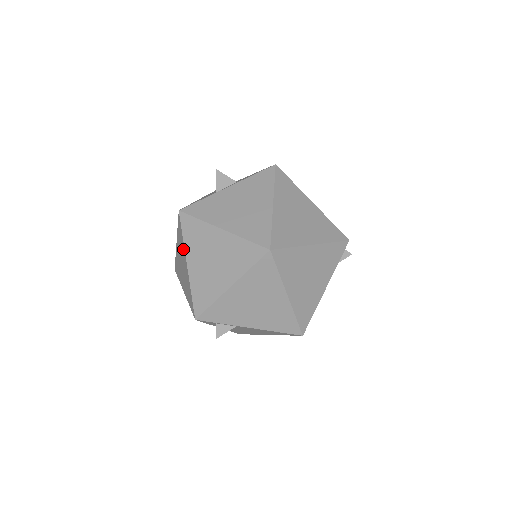
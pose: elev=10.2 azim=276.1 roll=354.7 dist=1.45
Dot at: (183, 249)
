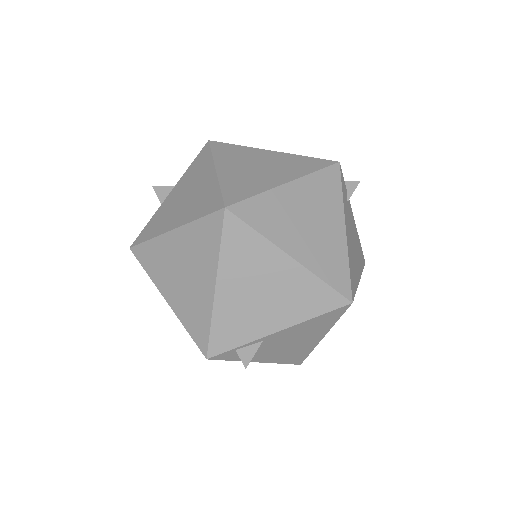
Dot at: occluded
